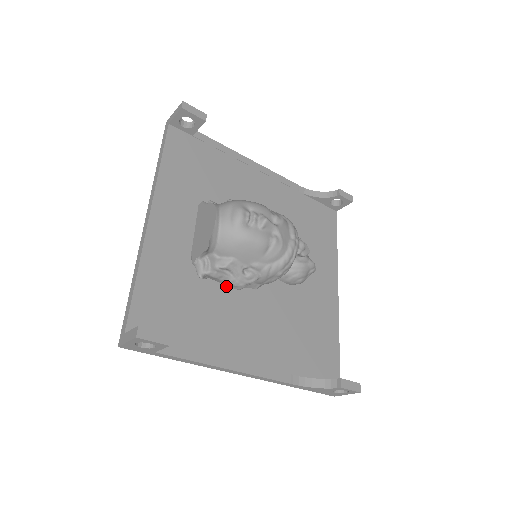
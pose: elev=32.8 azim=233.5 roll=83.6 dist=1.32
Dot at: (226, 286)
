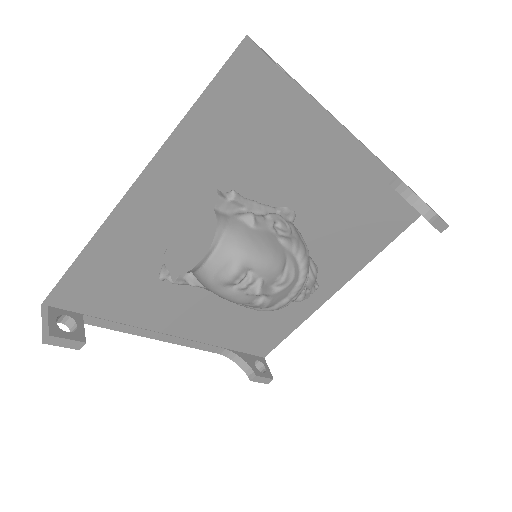
Dot at: occluded
